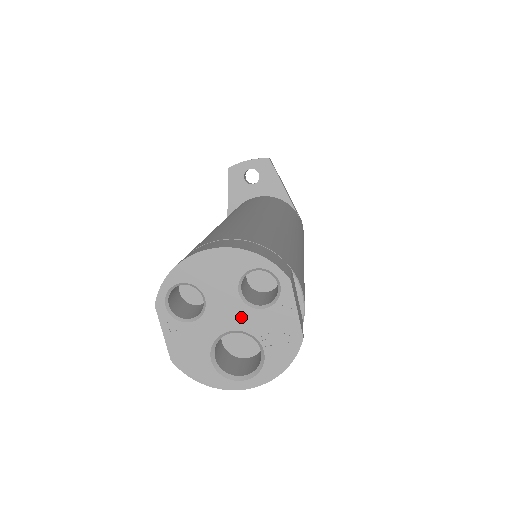
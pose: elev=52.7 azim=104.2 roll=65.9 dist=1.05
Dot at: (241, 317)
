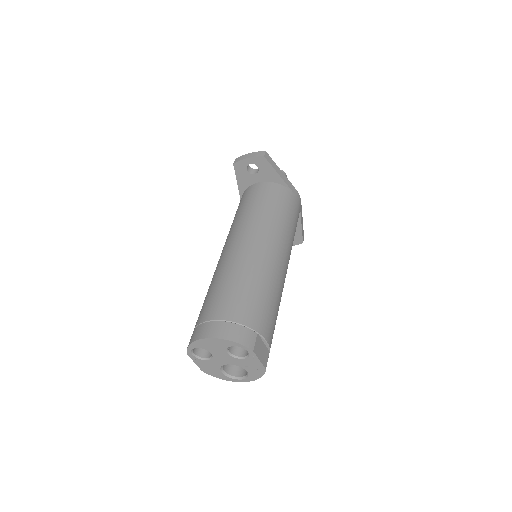
Dot at: (232, 361)
